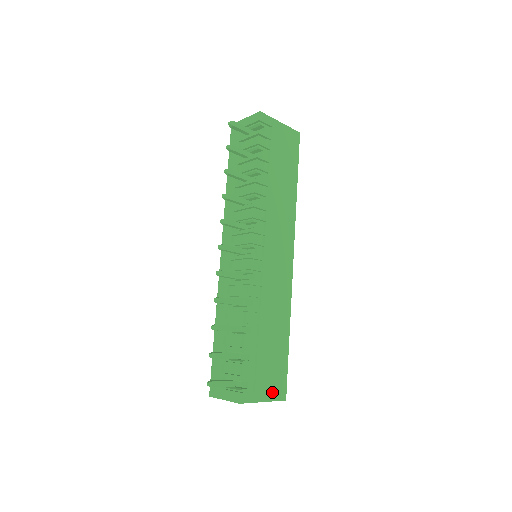
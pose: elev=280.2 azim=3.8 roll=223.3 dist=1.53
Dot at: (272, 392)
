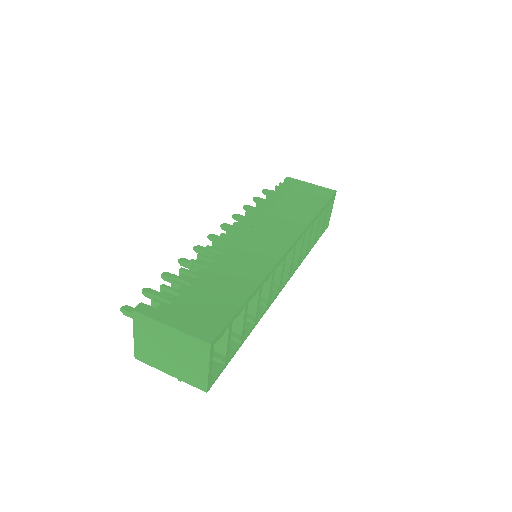
Dot at: (191, 325)
